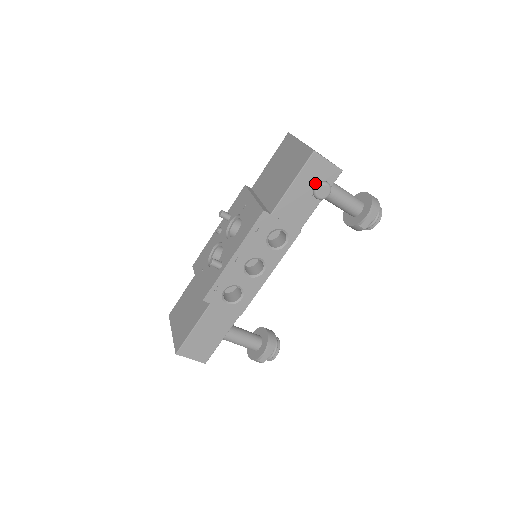
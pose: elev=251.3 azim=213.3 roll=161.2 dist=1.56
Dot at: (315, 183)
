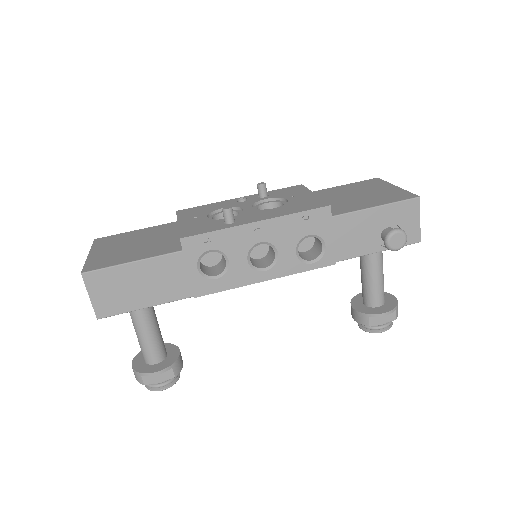
Dot at: (392, 228)
